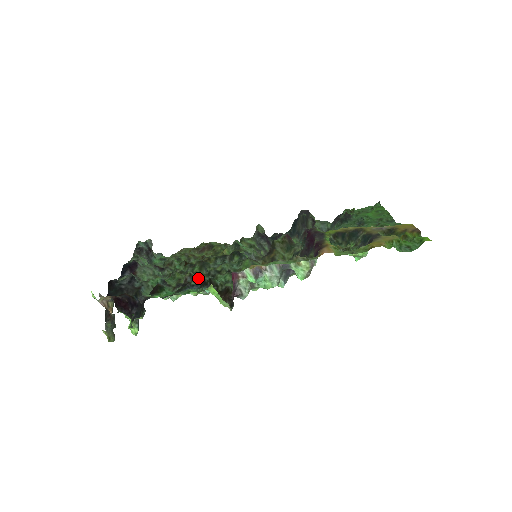
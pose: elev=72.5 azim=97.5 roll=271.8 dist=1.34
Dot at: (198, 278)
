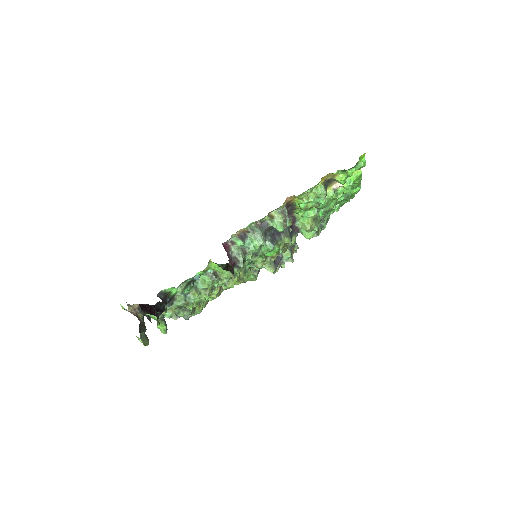
Dot at: occluded
